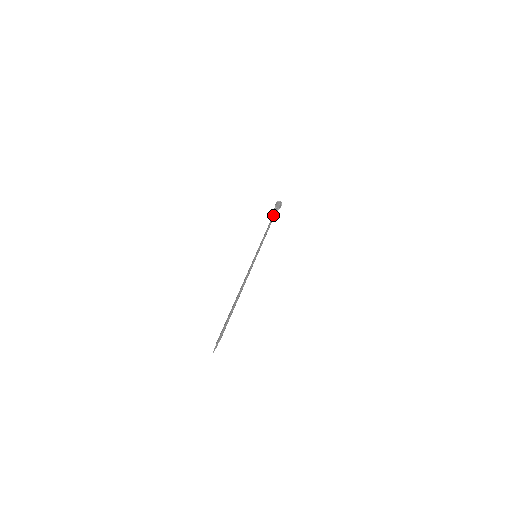
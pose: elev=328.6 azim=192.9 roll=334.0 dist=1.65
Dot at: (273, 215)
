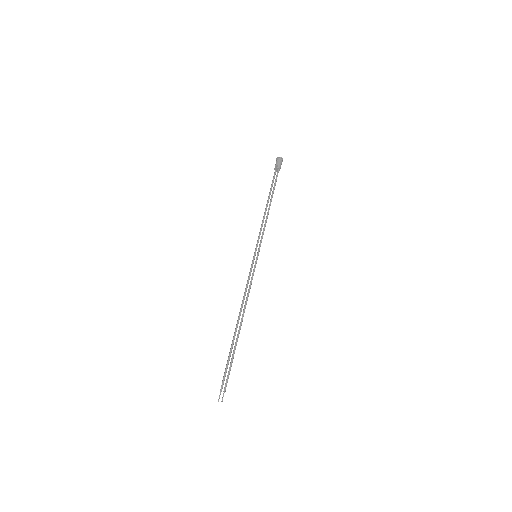
Dot at: (275, 184)
